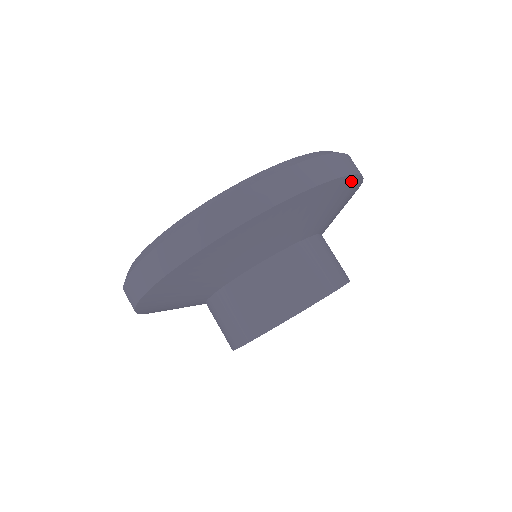
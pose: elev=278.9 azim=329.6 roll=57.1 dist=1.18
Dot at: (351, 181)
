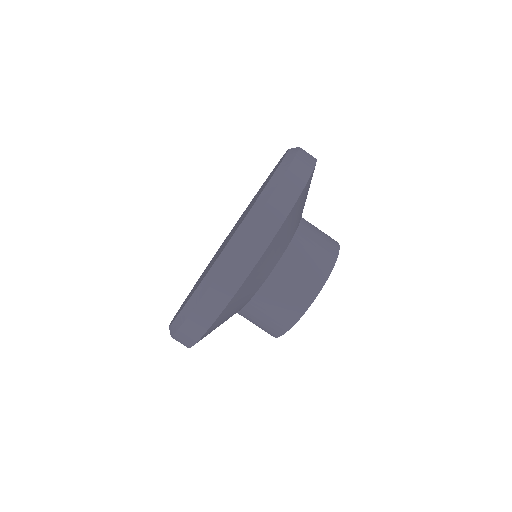
Dot at: (268, 249)
